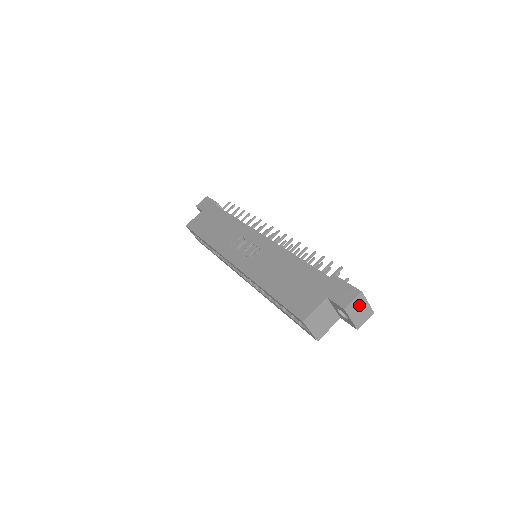
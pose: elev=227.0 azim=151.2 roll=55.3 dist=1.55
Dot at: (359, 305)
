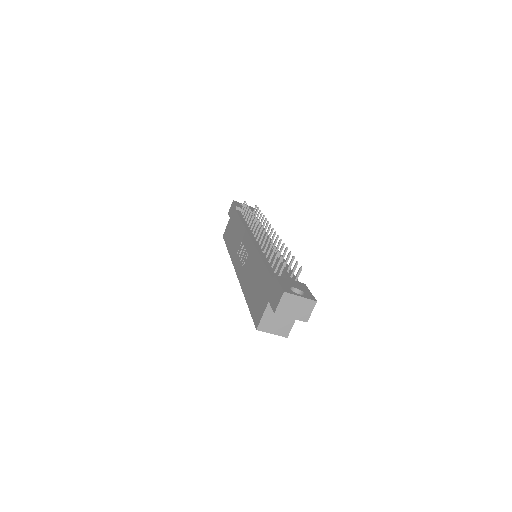
Dot at: (290, 303)
